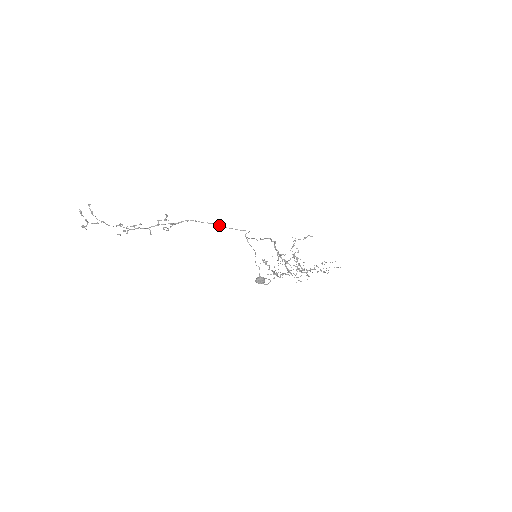
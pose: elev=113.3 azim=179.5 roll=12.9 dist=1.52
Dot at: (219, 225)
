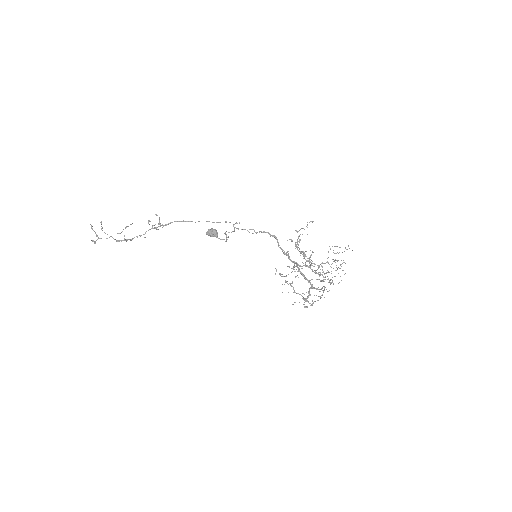
Dot at: occluded
